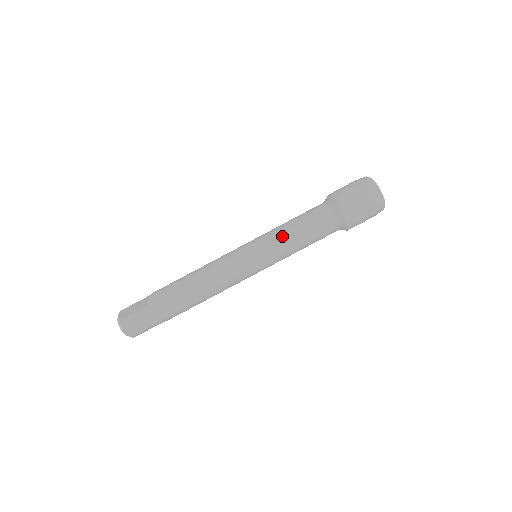
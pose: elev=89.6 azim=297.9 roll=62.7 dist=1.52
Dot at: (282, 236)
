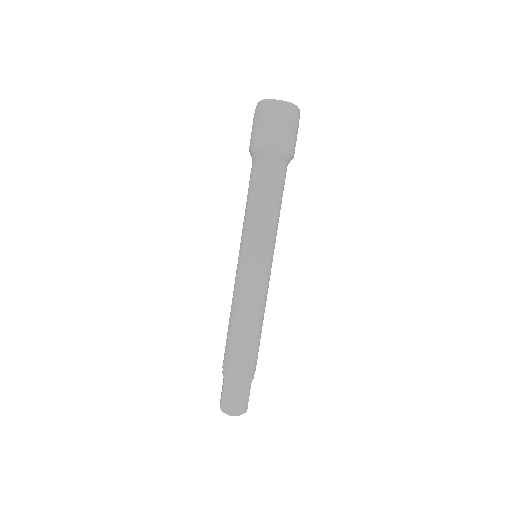
Dot at: (249, 221)
